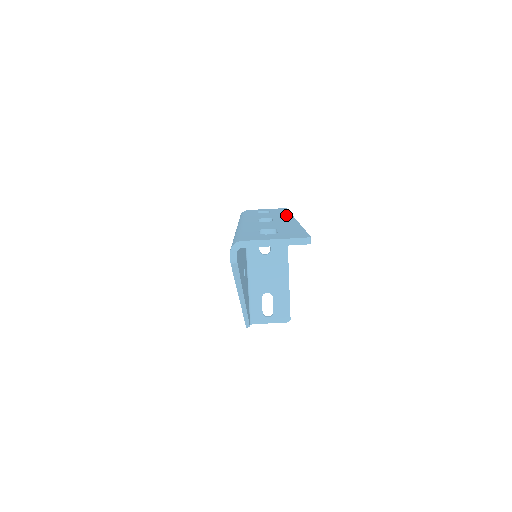
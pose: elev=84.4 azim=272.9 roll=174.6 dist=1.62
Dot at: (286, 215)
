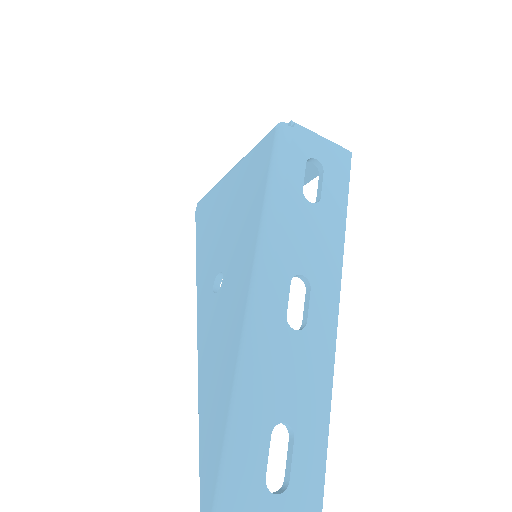
Dot at: (334, 264)
